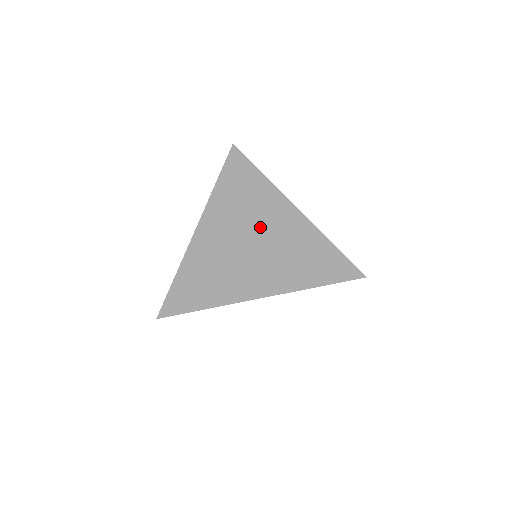
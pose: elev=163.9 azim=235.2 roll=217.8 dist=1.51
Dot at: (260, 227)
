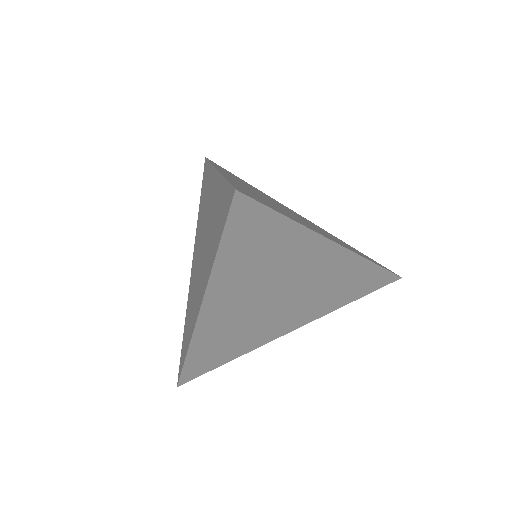
Dot at: (205, 223)
